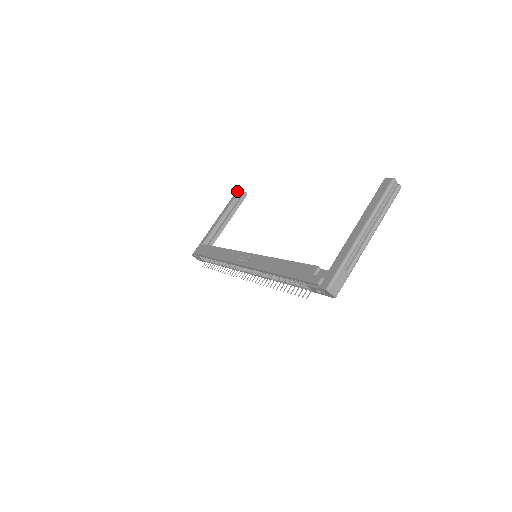
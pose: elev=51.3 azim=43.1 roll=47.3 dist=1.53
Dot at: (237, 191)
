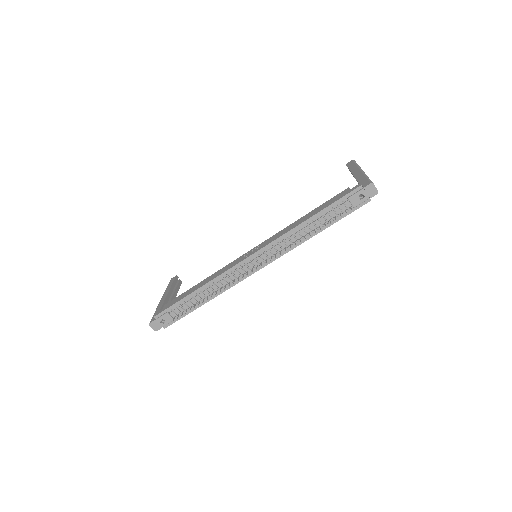
Dot at: (172, 278)
